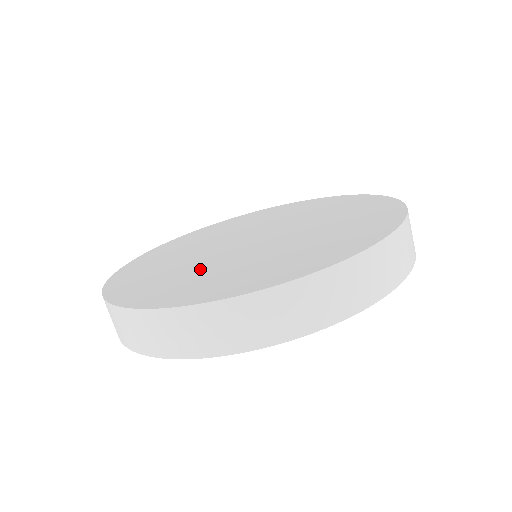
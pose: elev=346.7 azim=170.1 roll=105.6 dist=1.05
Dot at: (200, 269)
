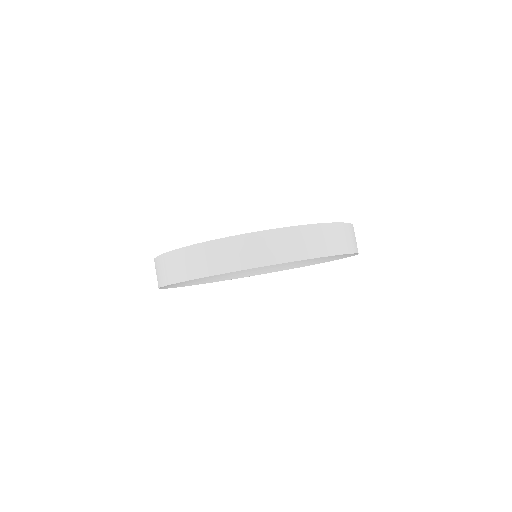
Dot at: occluded
